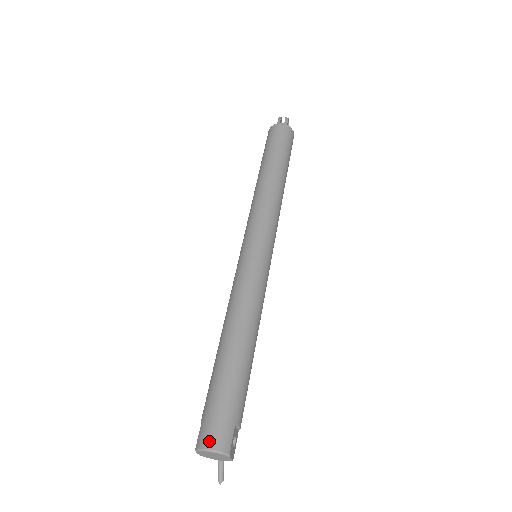
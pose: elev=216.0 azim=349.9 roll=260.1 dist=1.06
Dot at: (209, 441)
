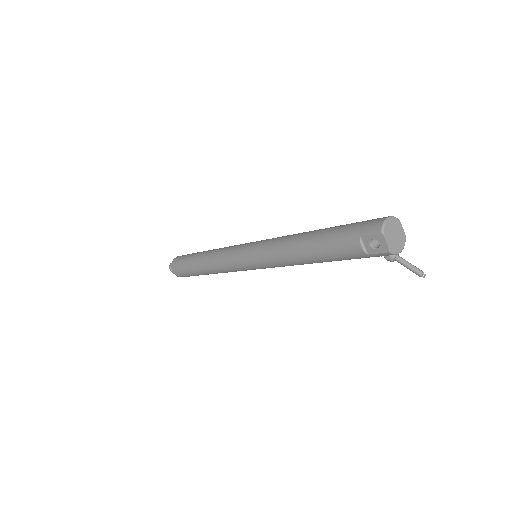
Dot at: (379, 220)
